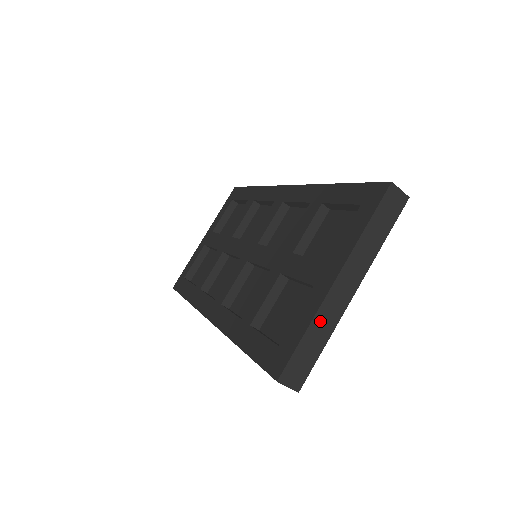
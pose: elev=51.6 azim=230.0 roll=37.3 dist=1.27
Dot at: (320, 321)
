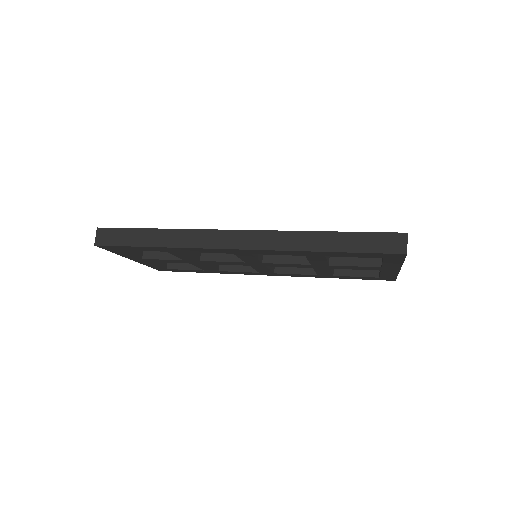
Dot at: occluded
